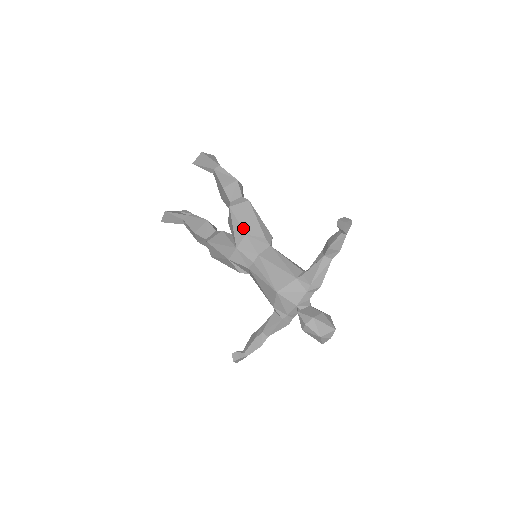
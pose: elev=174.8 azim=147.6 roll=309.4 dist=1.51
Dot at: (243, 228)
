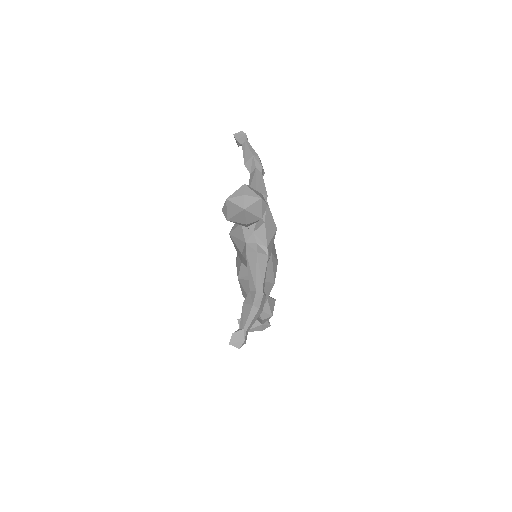
Dot at: occluded
